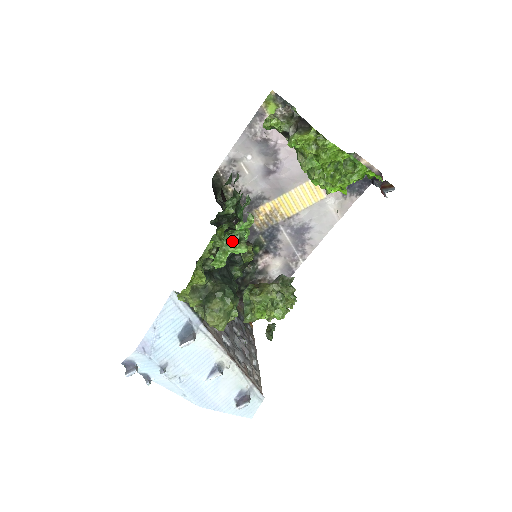
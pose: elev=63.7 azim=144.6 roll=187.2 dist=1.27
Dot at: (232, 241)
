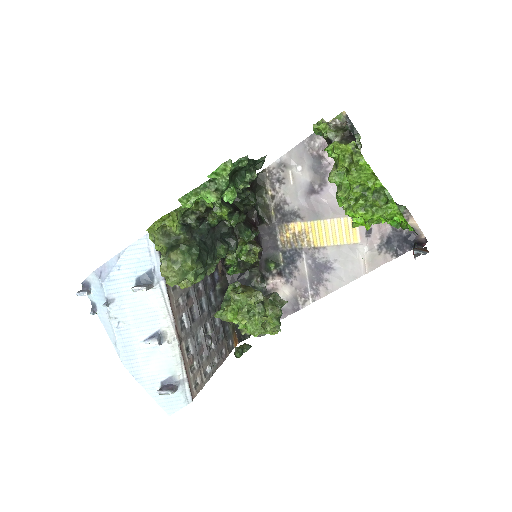
Dot at: (208, 187)
